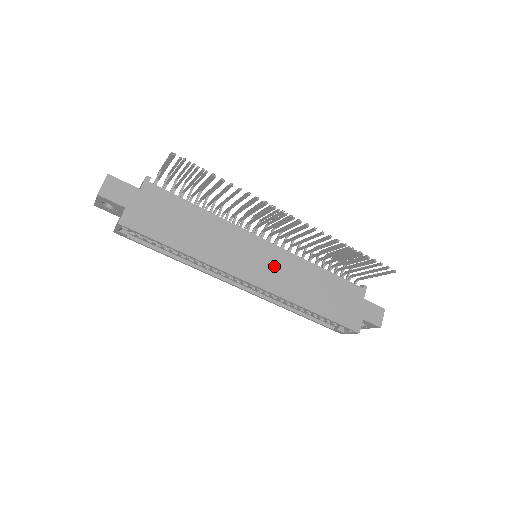
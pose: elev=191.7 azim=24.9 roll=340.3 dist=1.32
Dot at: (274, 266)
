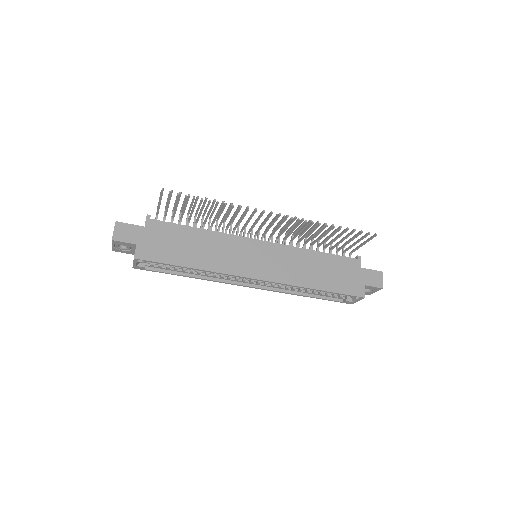
Dot at: (273, 260)
